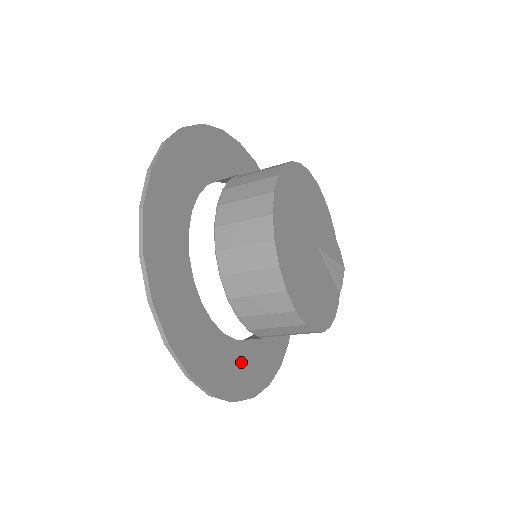
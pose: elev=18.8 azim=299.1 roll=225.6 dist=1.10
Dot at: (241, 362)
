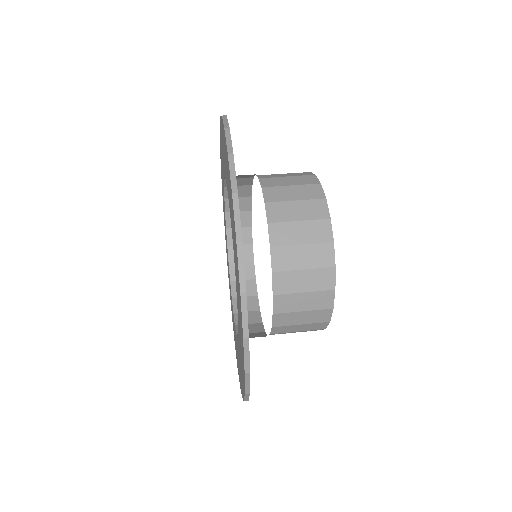
Dot at: occluded
